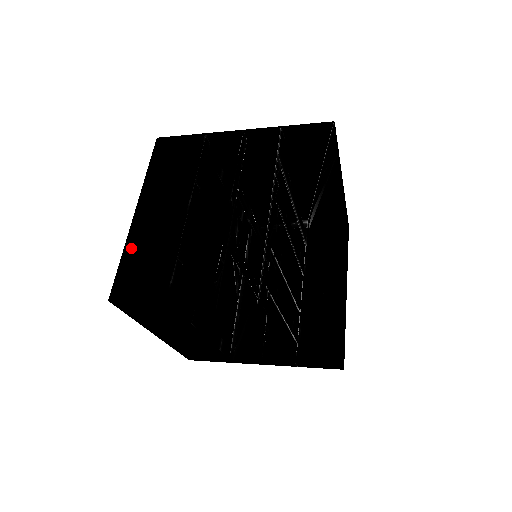
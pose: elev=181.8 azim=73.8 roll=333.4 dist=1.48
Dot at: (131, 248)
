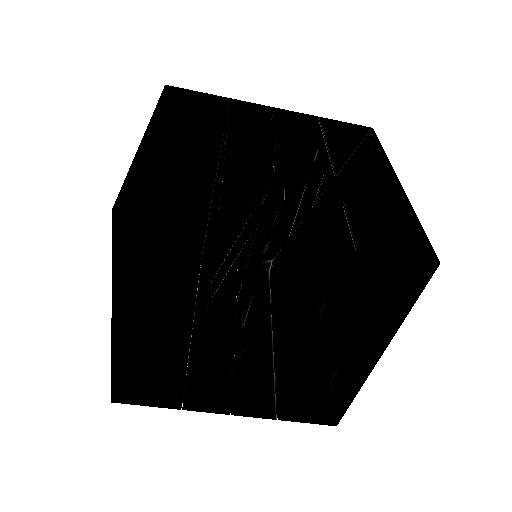
Dot at: (133, 171)
